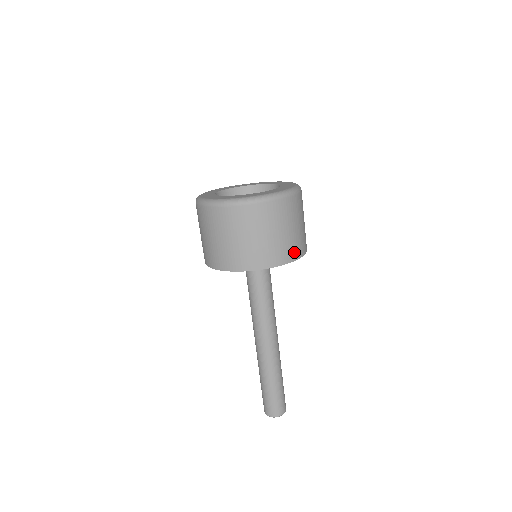
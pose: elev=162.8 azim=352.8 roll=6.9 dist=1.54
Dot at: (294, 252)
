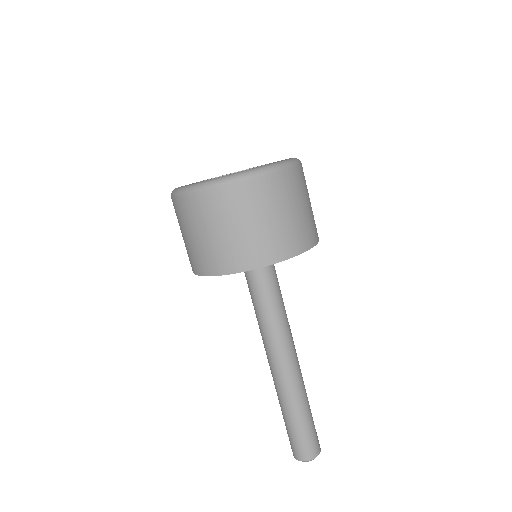
Dot at: occluded
